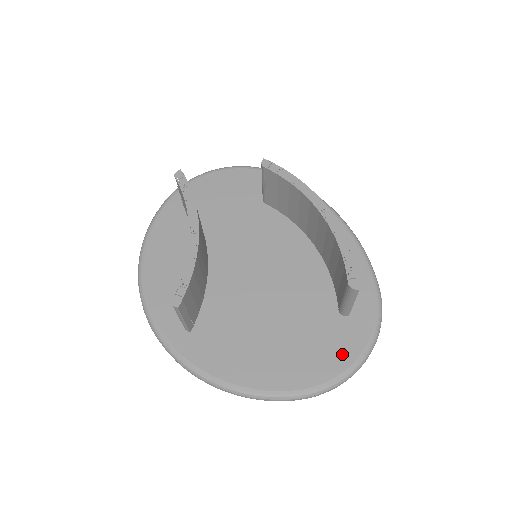
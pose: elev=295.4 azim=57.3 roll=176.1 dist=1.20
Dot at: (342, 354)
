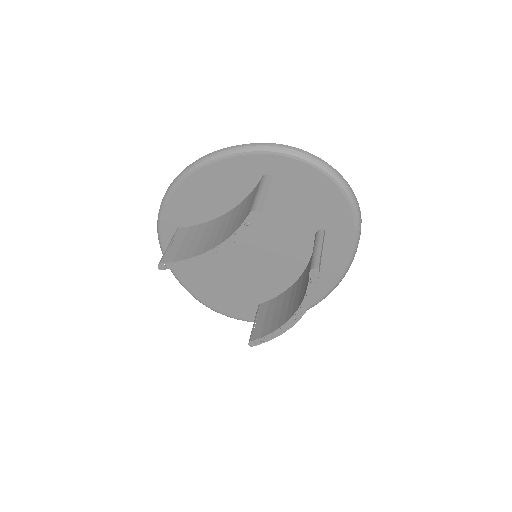
Dot at: (235, 312)
